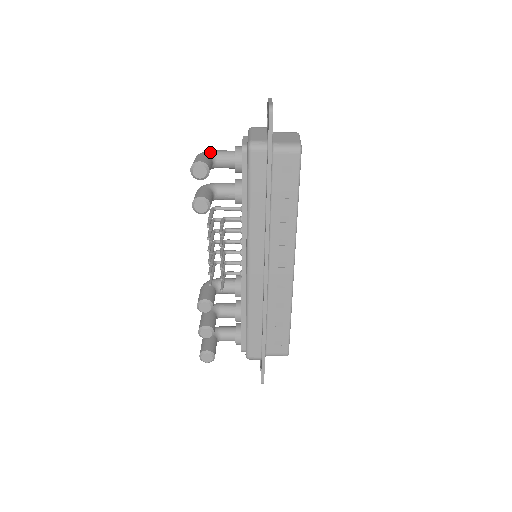
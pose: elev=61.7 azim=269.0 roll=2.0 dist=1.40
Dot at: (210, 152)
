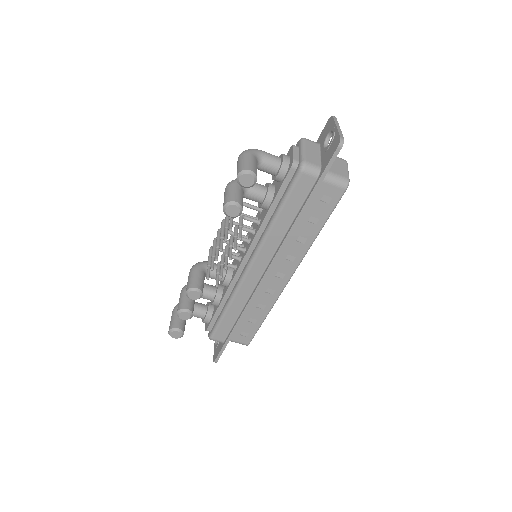
Dot at: (257, 153)
